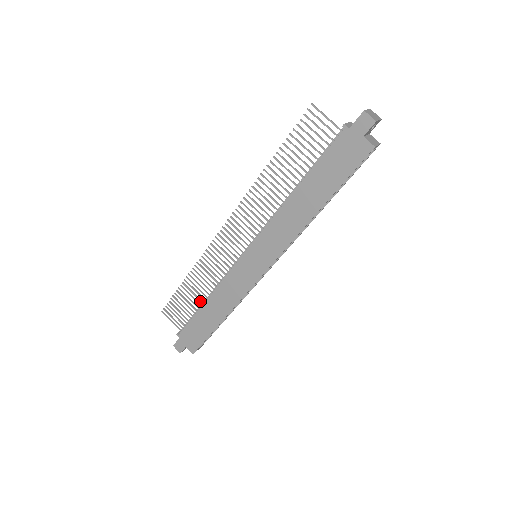
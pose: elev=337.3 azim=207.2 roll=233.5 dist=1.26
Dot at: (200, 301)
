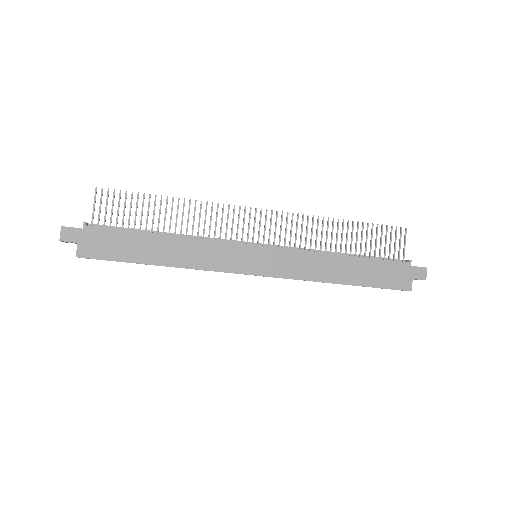
Dot at: (158, 228)
